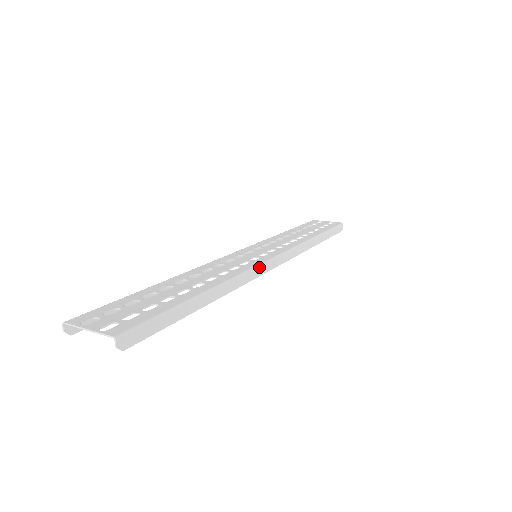
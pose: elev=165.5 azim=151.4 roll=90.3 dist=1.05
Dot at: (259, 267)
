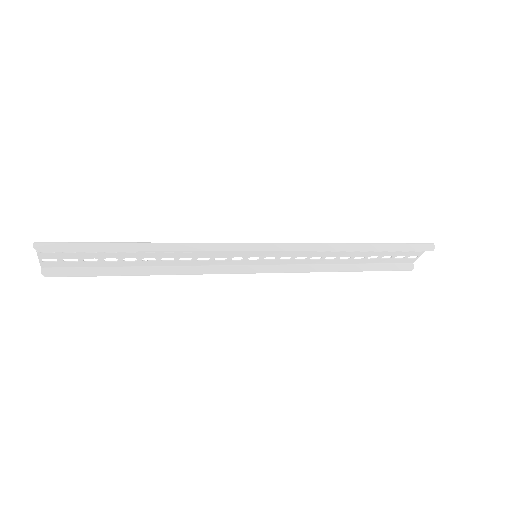
Dot at: (228, 244)
